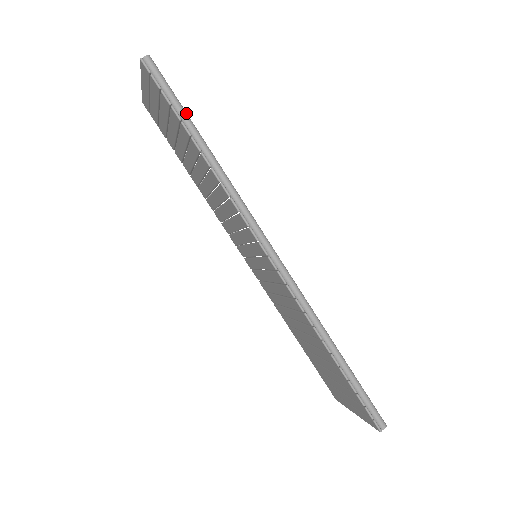
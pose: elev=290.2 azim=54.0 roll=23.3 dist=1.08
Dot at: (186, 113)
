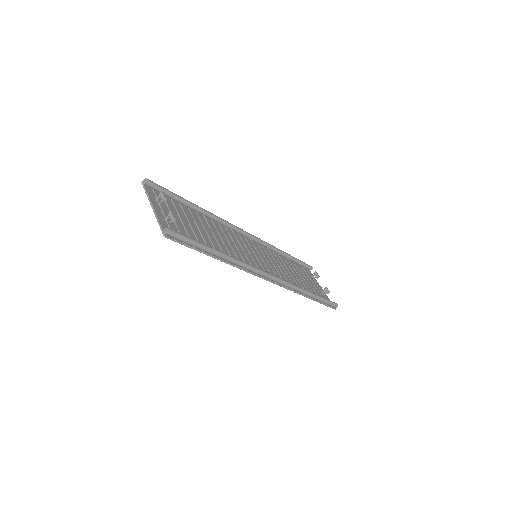
Dot at: (204, 246)
